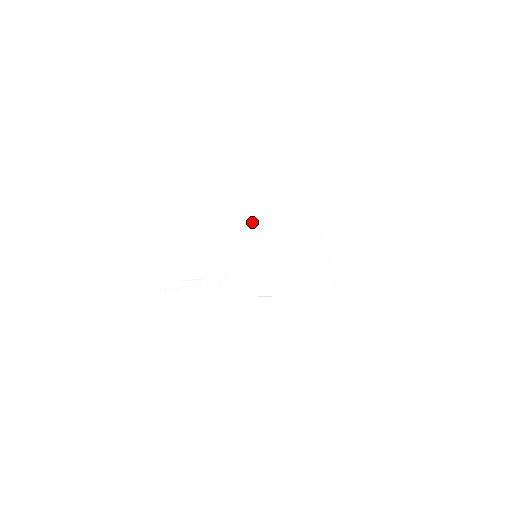
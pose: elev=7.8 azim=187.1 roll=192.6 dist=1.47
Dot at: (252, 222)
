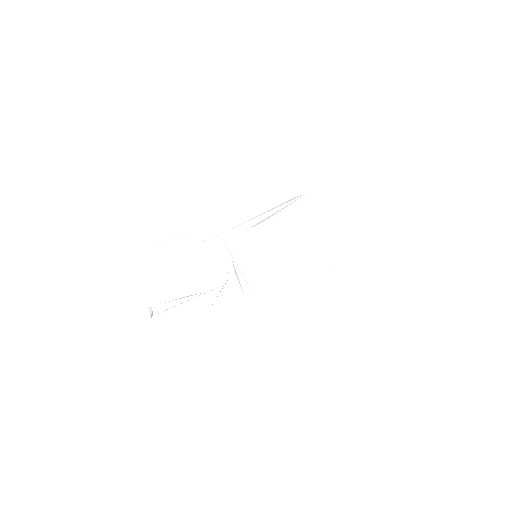
Dot at: (247, 217)
